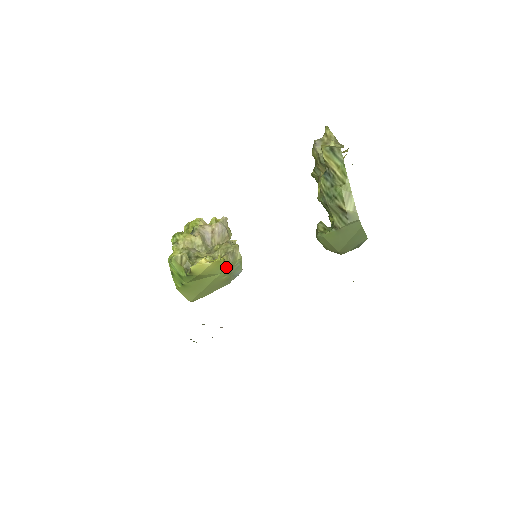
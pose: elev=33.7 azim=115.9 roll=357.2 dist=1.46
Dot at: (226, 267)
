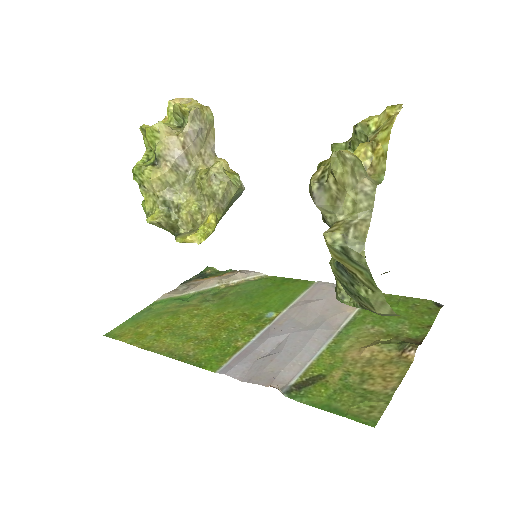
Dot at: (221, 215)
